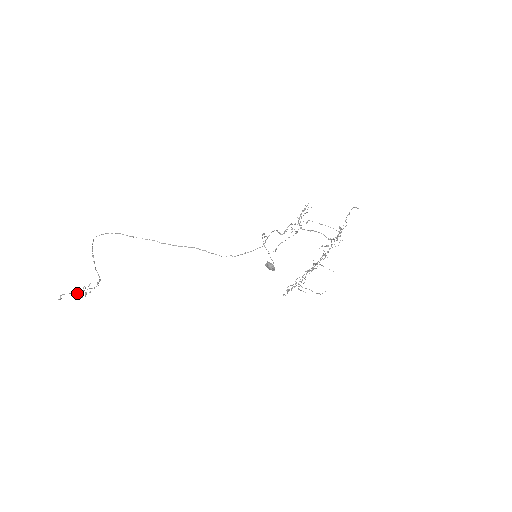
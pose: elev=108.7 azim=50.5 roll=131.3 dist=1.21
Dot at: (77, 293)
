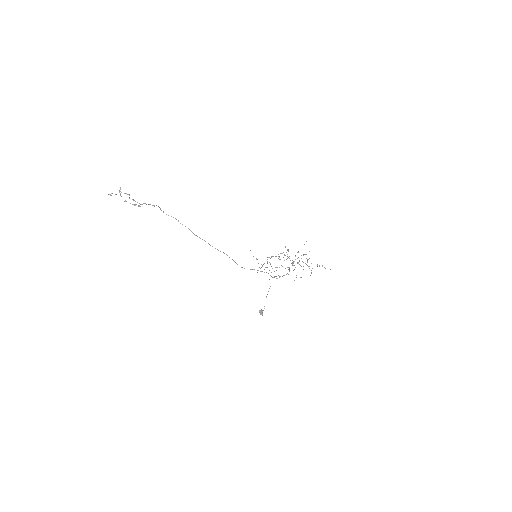
Dot at: occluded
